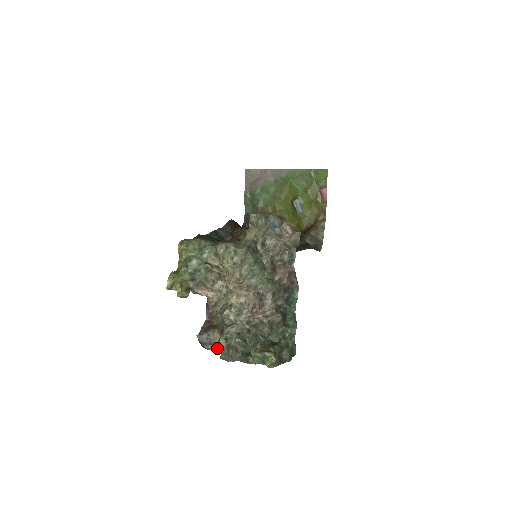
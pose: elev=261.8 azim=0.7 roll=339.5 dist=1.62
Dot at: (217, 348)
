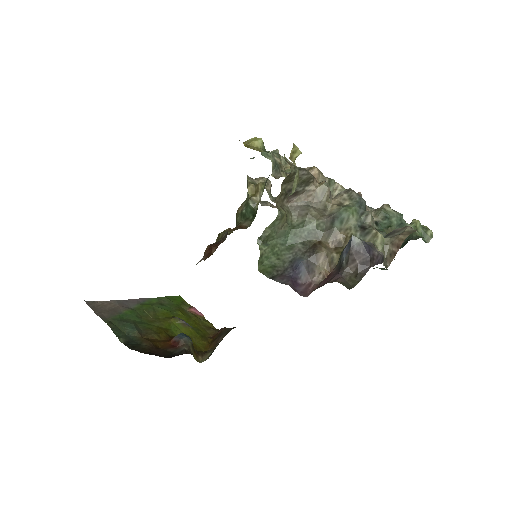
Dot at: occluded
